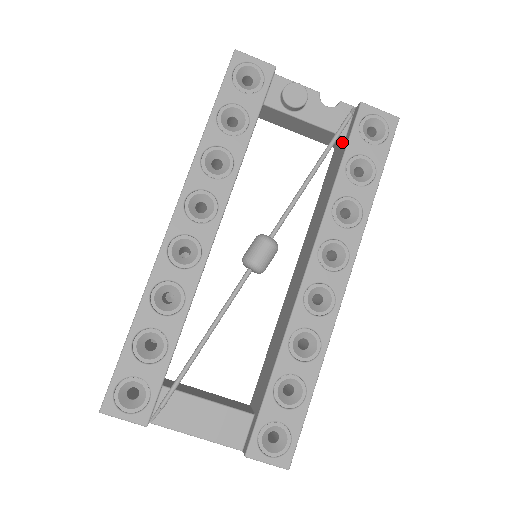
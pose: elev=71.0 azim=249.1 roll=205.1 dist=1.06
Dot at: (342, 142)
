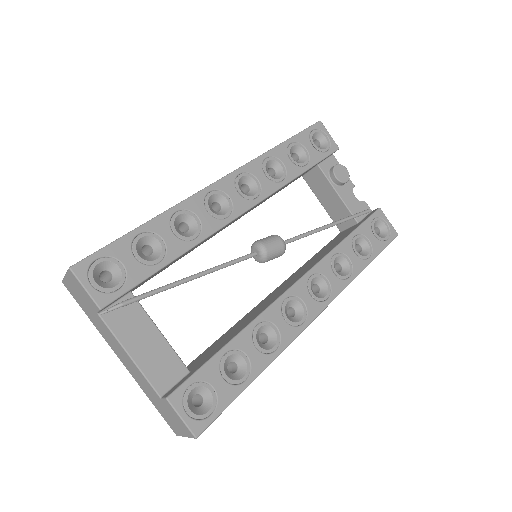
Dot at: (353, 226)
